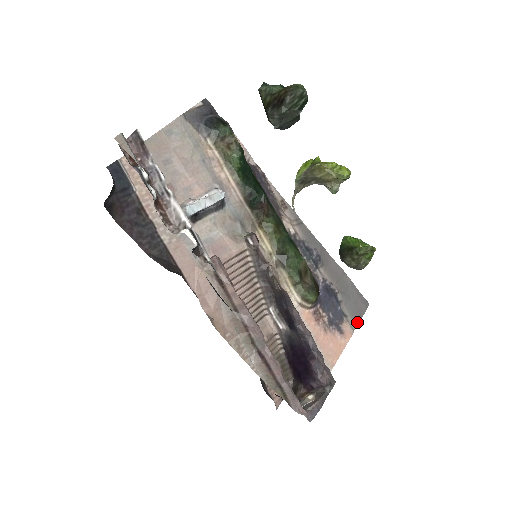
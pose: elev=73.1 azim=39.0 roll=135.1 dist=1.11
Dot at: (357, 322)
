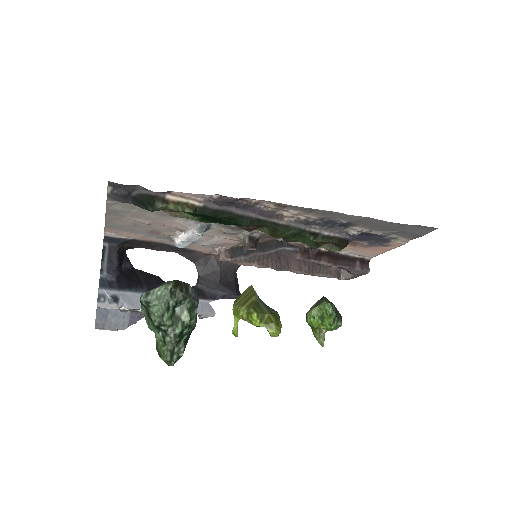
Dot at: (414, 238)
